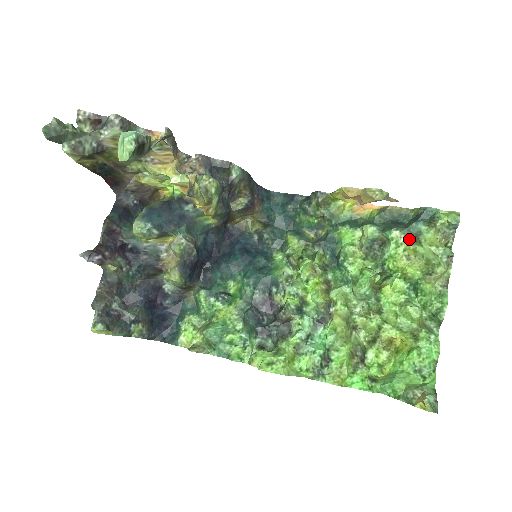
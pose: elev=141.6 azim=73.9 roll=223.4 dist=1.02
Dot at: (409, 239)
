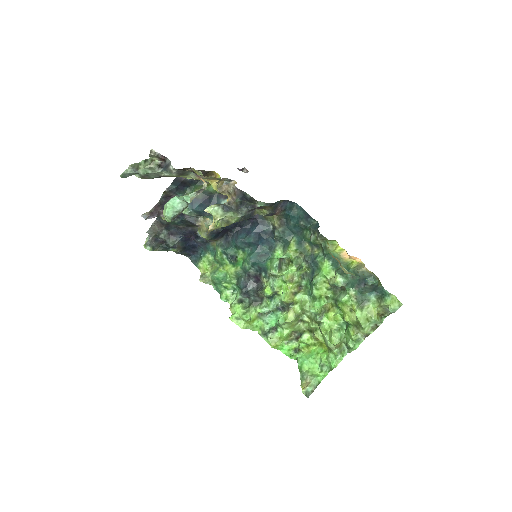
Dot at: (357, 301)
